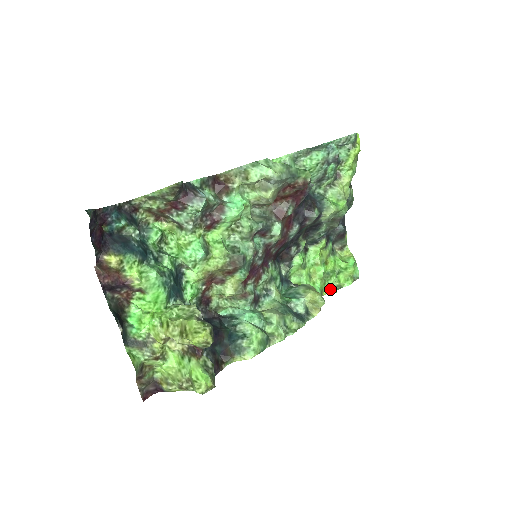
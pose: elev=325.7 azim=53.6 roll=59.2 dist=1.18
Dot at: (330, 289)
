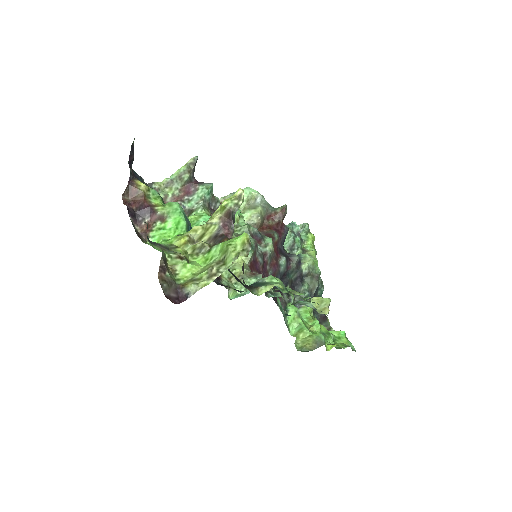
Dot at: (331, 344)
